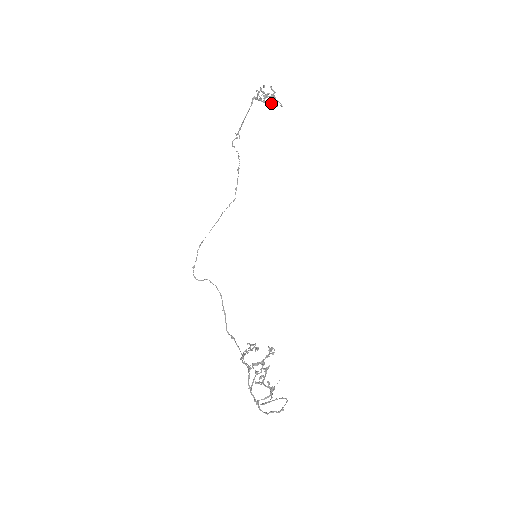
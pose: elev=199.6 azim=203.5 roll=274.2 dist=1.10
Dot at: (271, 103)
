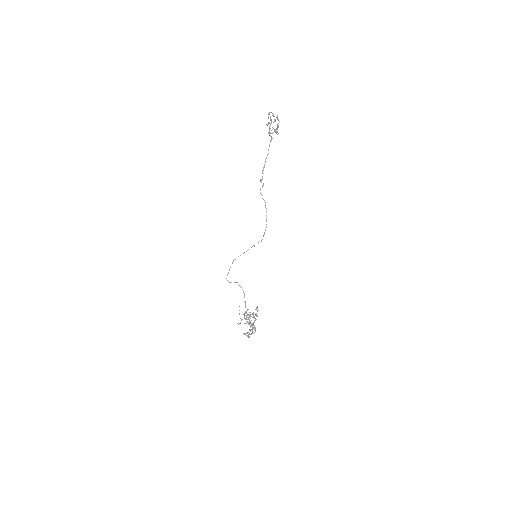
Dot at: (275, 131)
